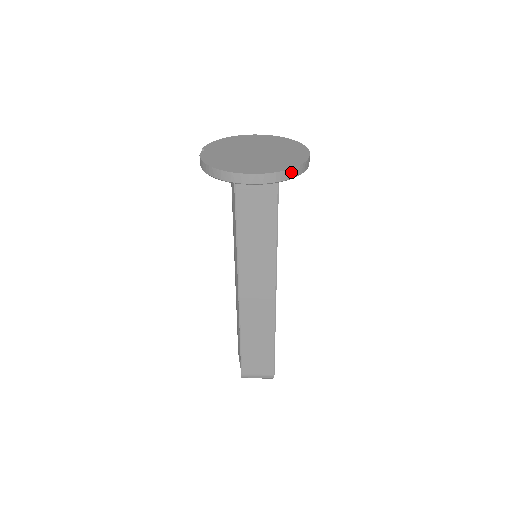
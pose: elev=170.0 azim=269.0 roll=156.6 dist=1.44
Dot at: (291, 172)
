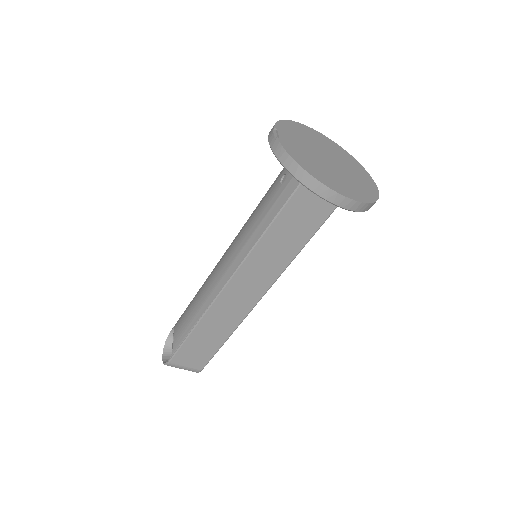
Dot at: (369, 206)
